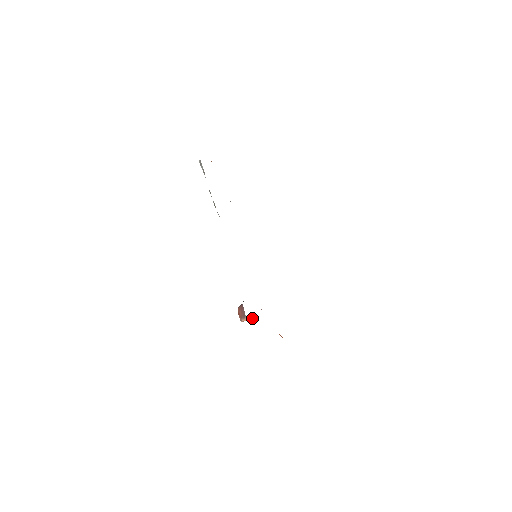
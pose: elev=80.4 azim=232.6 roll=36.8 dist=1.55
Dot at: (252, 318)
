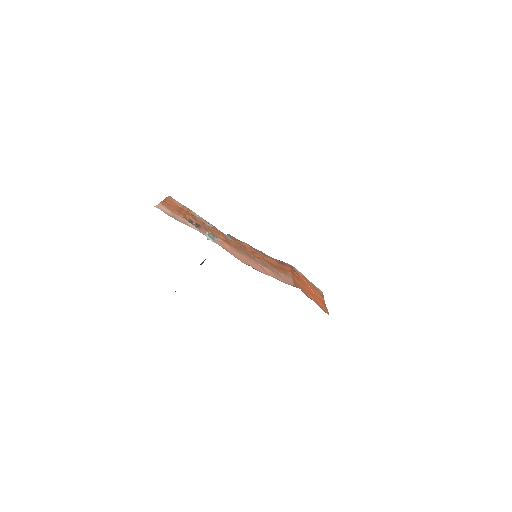
Dot at: occluded
